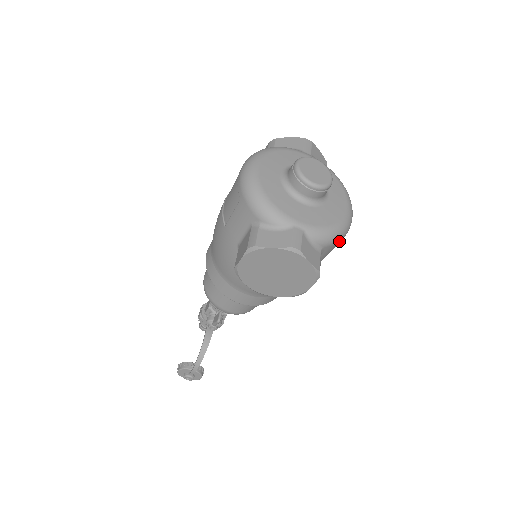
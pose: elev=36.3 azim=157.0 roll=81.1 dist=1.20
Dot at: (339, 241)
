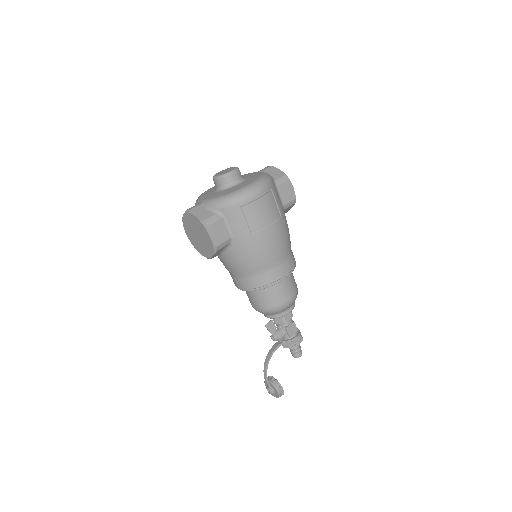
Dot at: (233, 205)
